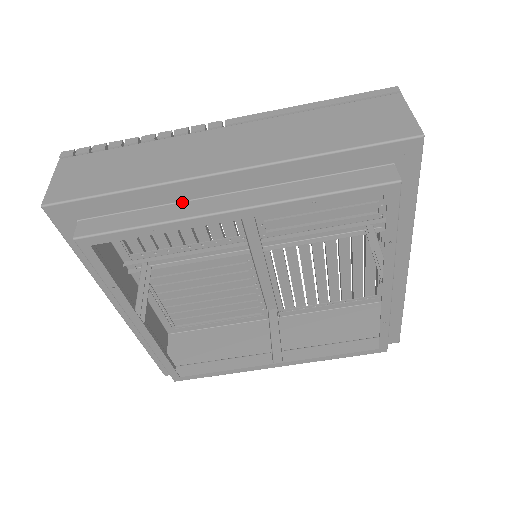
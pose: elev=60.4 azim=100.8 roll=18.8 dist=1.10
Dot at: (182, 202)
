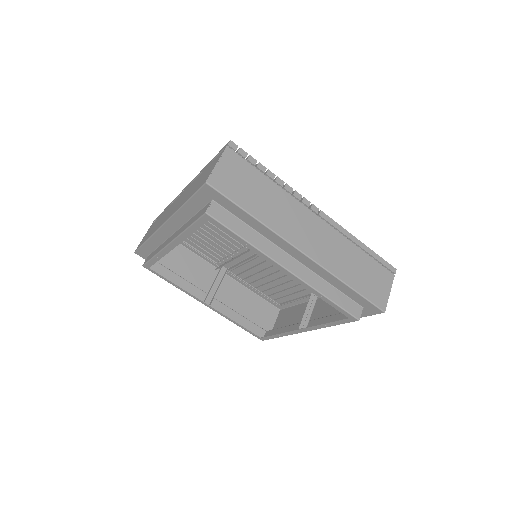
Dot at: (269, 241)
